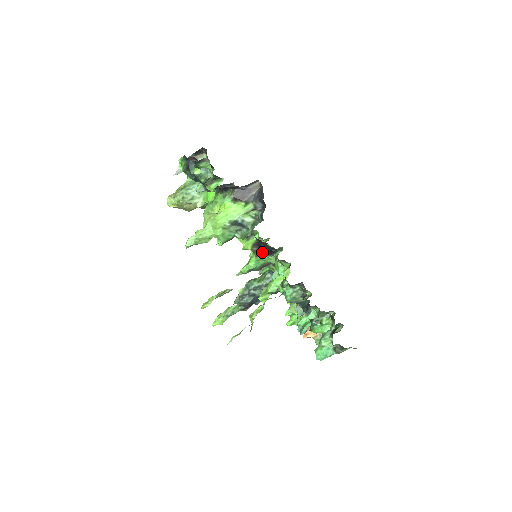
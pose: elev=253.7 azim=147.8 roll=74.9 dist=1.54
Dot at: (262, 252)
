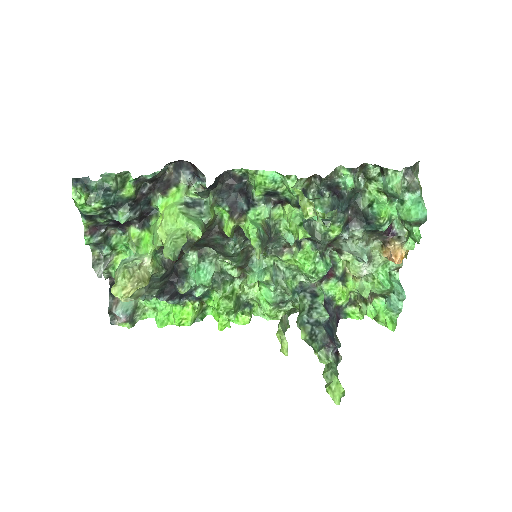
Dot at: (243, 206)
